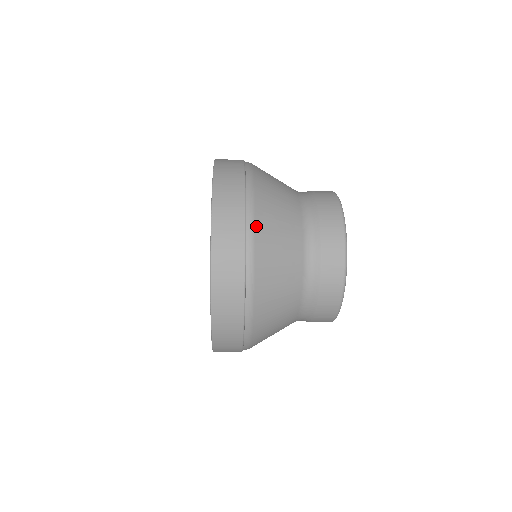
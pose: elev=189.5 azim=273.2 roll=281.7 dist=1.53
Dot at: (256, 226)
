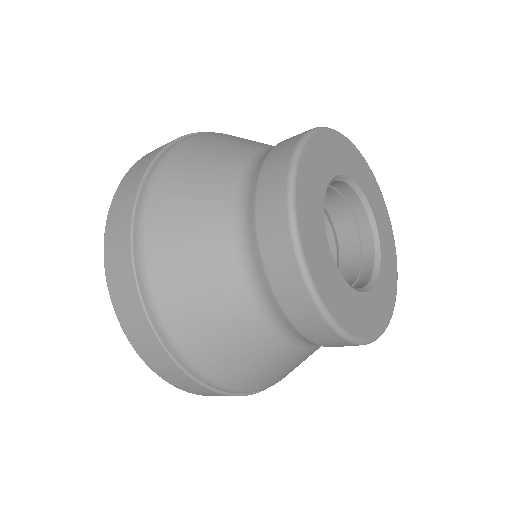
Dot at: (152, 280)
